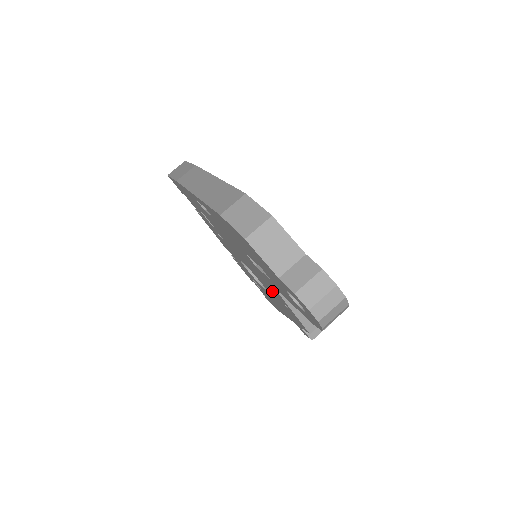
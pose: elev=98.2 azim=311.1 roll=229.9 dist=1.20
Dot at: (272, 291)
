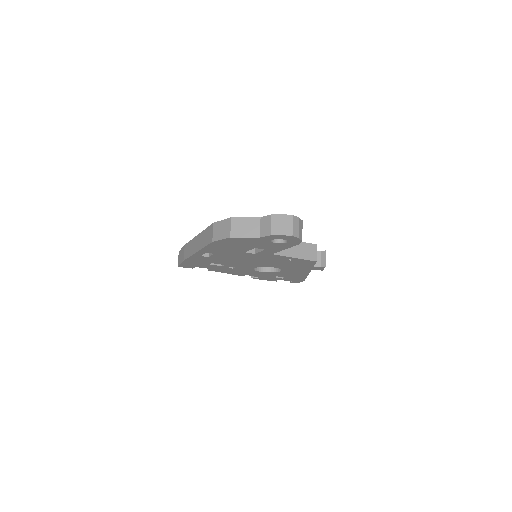
Dot at: (279, 262)
